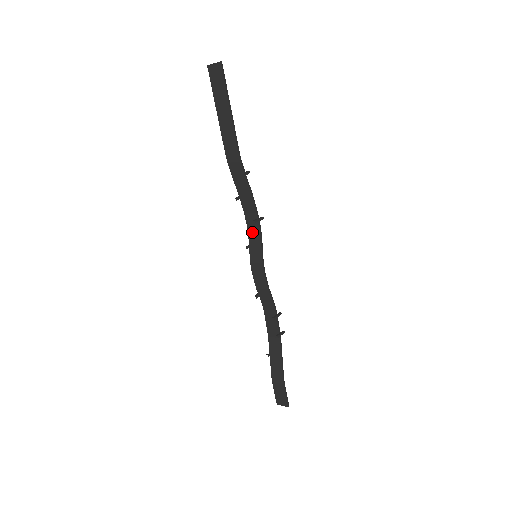
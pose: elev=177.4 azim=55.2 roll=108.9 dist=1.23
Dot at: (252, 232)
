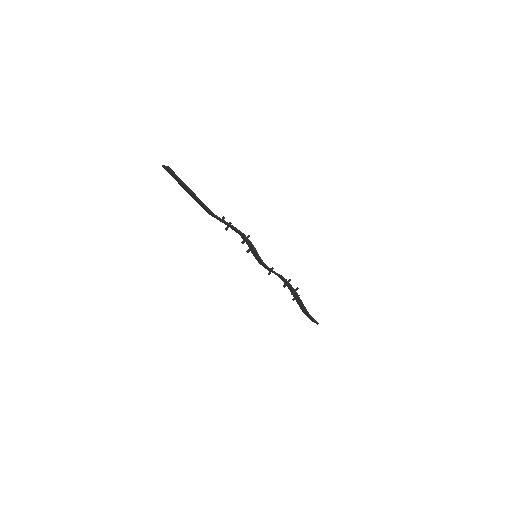
Dot at: (247, 243)
